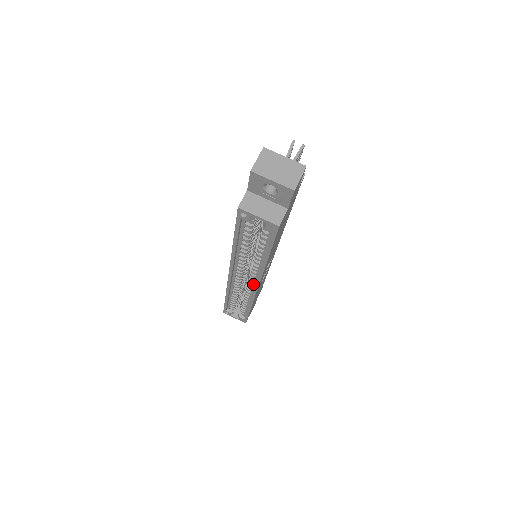
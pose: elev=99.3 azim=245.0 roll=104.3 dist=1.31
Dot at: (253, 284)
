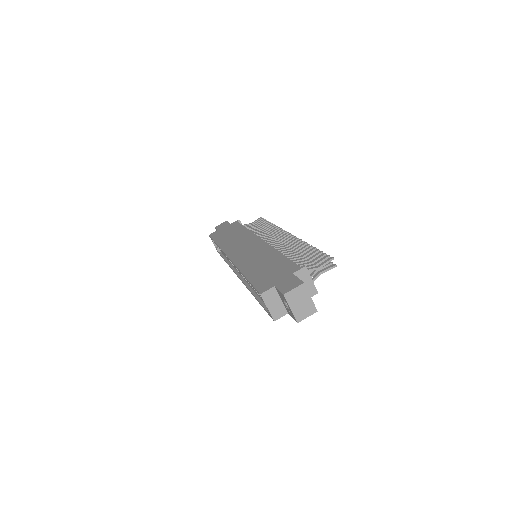
Dot at: (239, 273)
